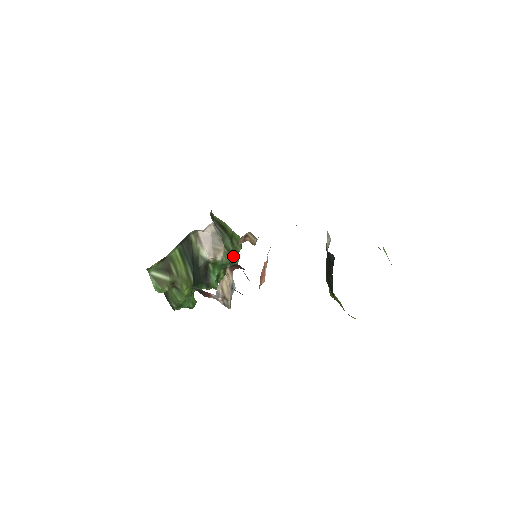
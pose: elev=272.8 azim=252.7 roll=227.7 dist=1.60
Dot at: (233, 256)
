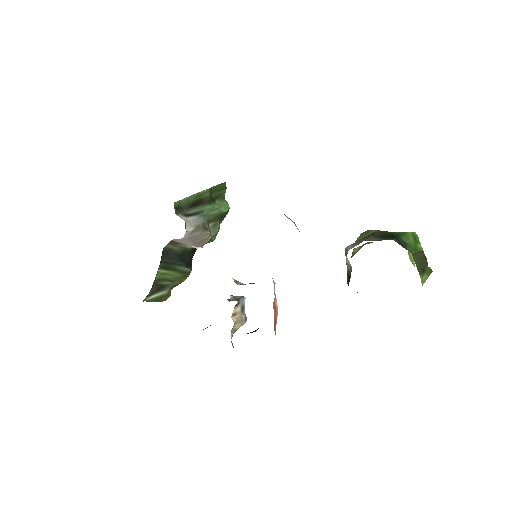
Dot at: (221, 213)
